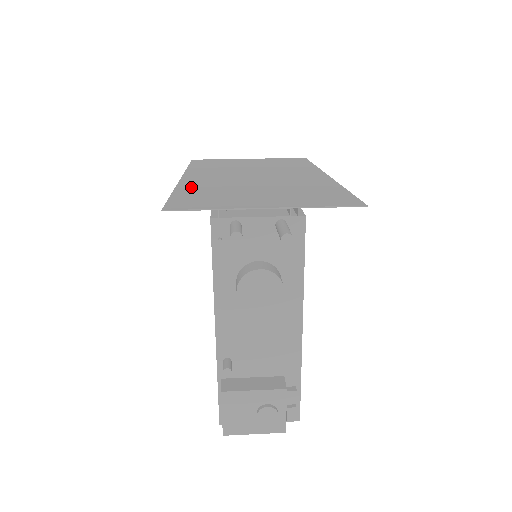
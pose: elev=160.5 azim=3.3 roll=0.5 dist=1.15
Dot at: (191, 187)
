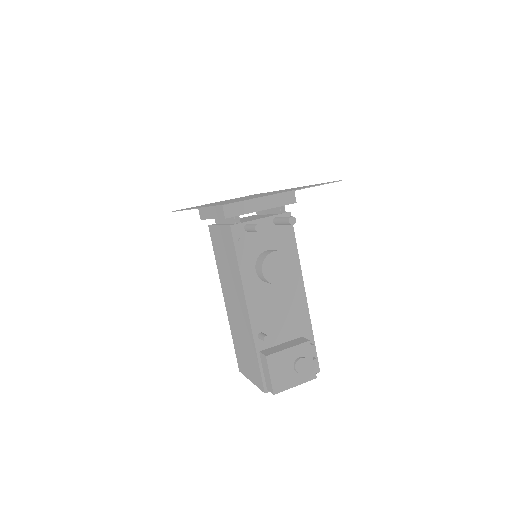
Dot at: occluded
